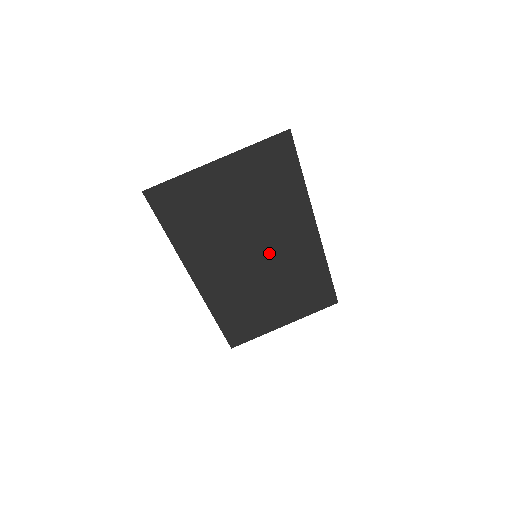
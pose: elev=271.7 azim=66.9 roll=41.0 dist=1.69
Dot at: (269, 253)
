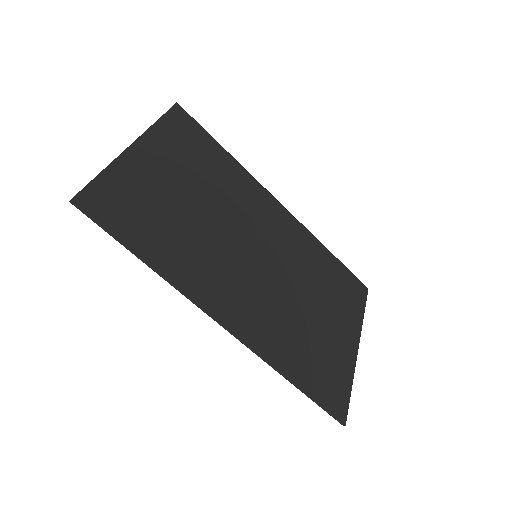
Dot at: (264, 247)
